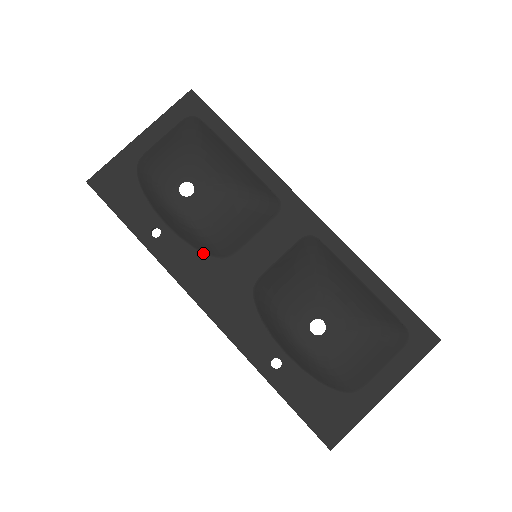
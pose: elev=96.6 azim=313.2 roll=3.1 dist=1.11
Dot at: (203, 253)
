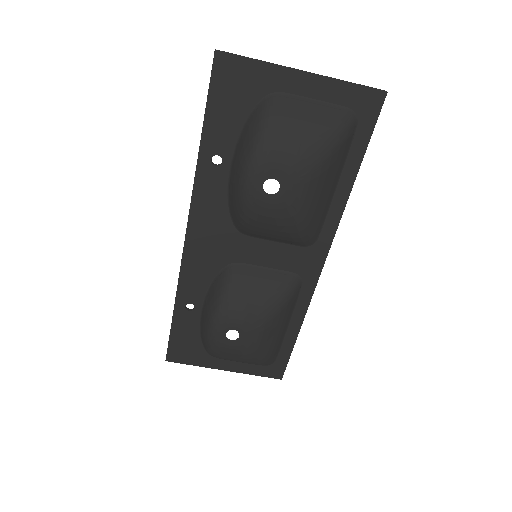
Dot at: (229, 211)
